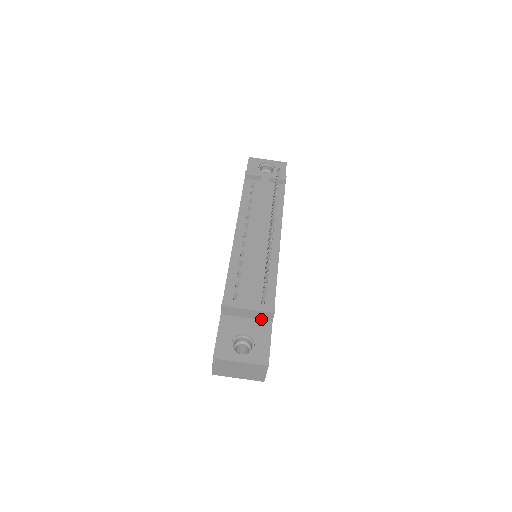
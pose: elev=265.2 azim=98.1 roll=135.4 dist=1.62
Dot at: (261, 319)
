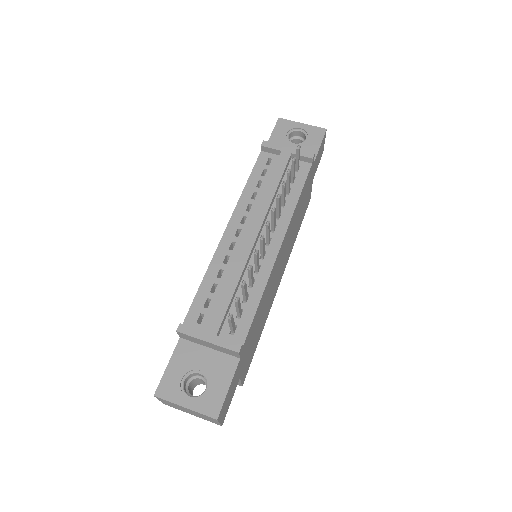
Dot at: (226, 353)
